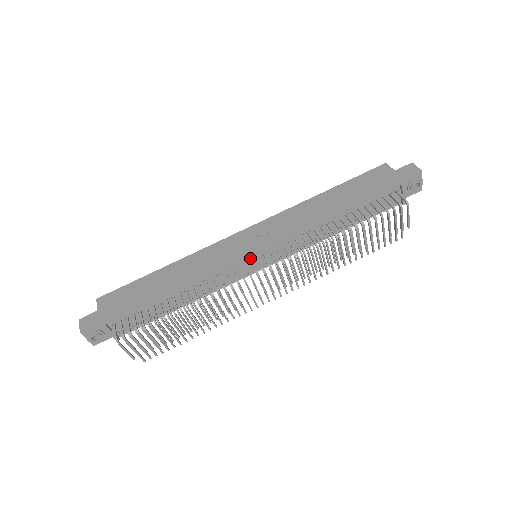
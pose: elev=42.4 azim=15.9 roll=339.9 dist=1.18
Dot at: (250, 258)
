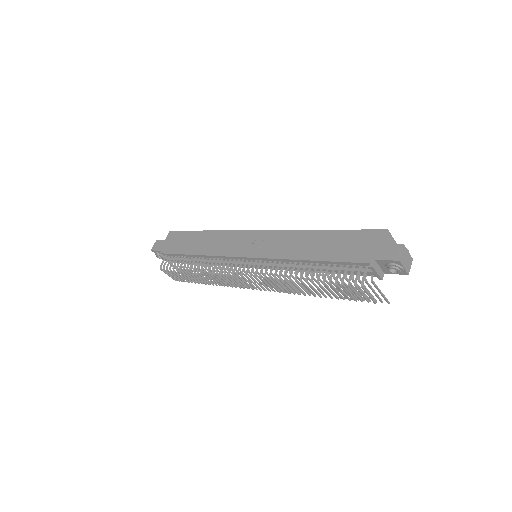
Dot at: (242, 258)
